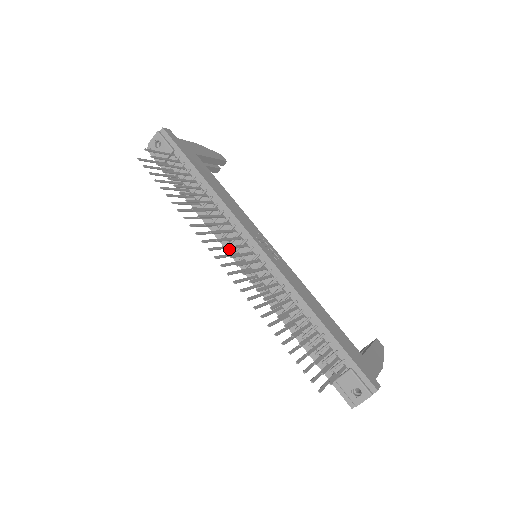
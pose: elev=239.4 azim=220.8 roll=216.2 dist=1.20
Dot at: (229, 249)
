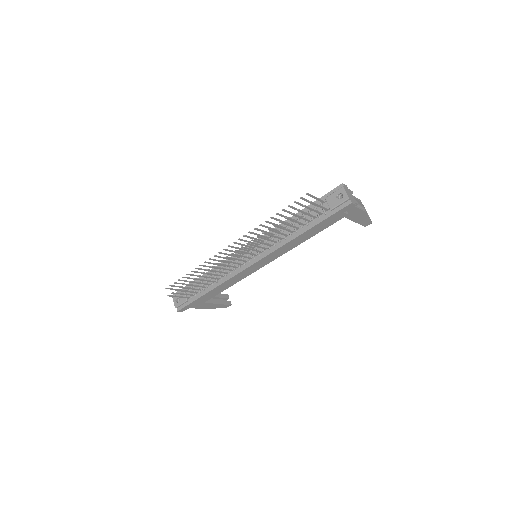
Dot at: (242, 269)
